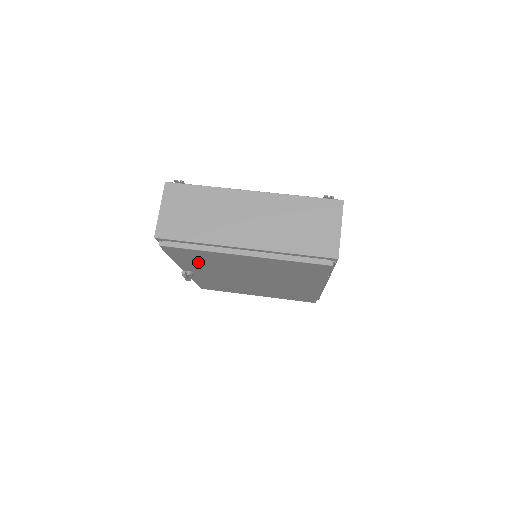
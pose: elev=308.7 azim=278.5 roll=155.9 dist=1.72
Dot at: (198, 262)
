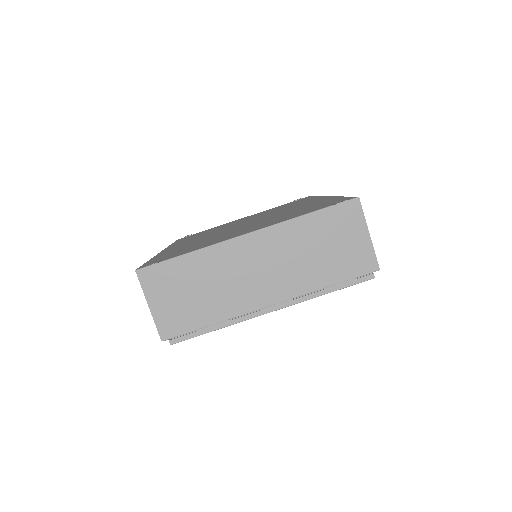
Dot at: occluded
